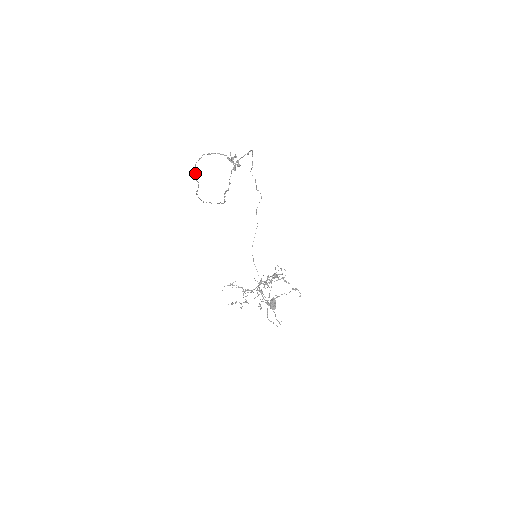
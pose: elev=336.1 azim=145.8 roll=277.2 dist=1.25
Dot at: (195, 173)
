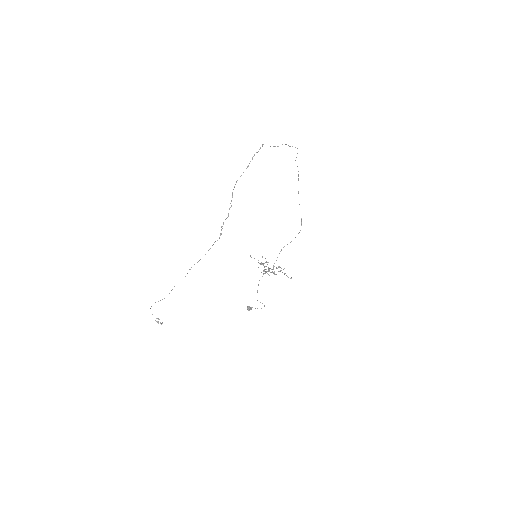
Dot at: occluded
